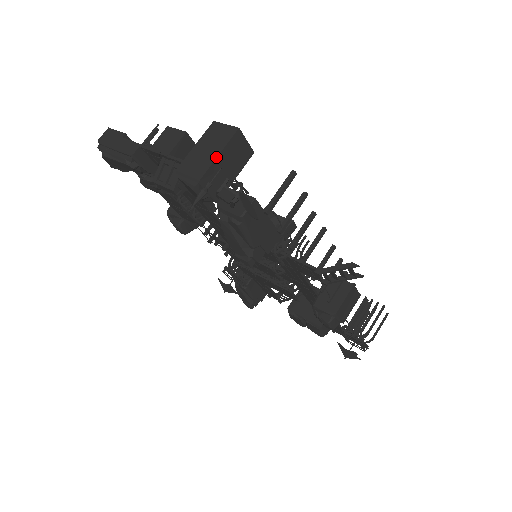
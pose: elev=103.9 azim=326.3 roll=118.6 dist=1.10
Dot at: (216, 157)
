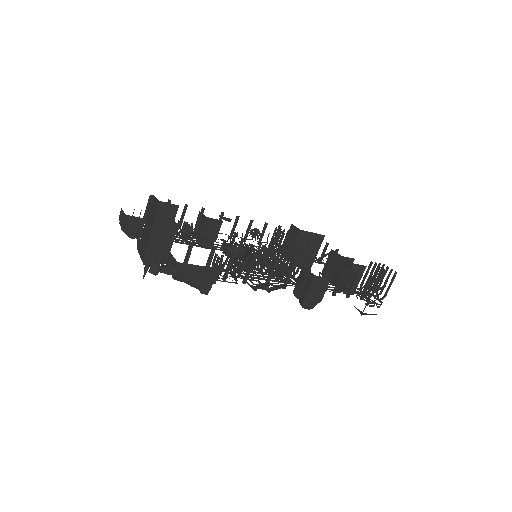
Dot at: (148, 242)
